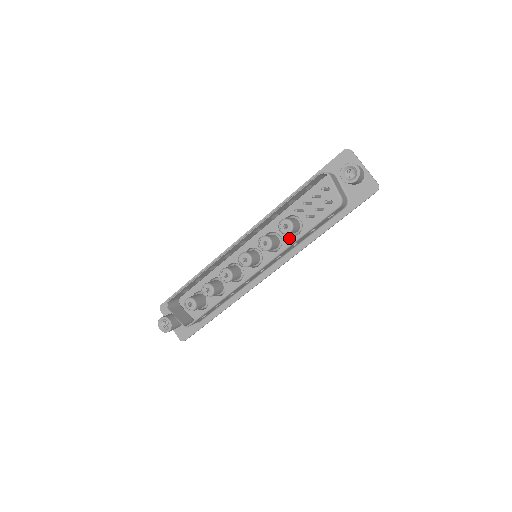
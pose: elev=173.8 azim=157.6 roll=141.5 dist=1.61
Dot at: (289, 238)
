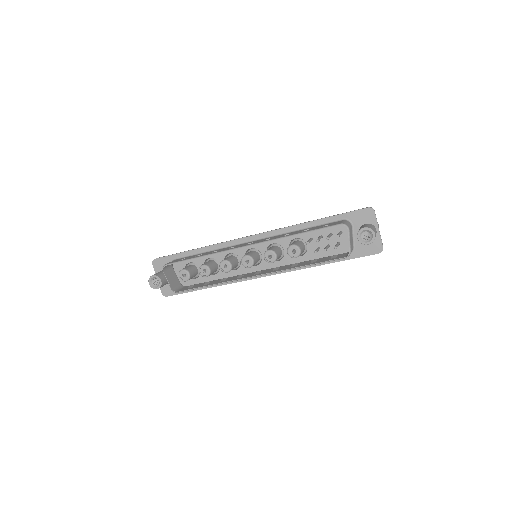
Dot at: occluded
